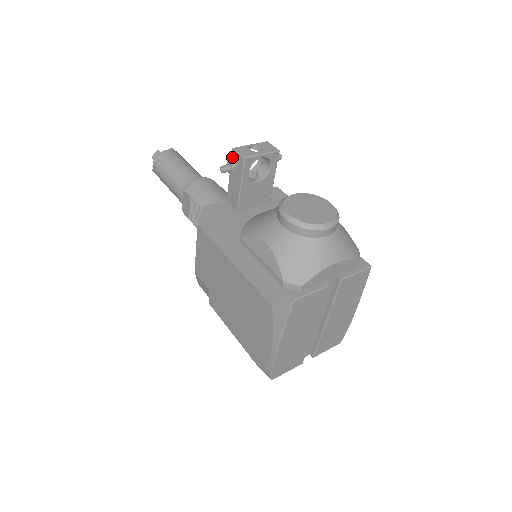
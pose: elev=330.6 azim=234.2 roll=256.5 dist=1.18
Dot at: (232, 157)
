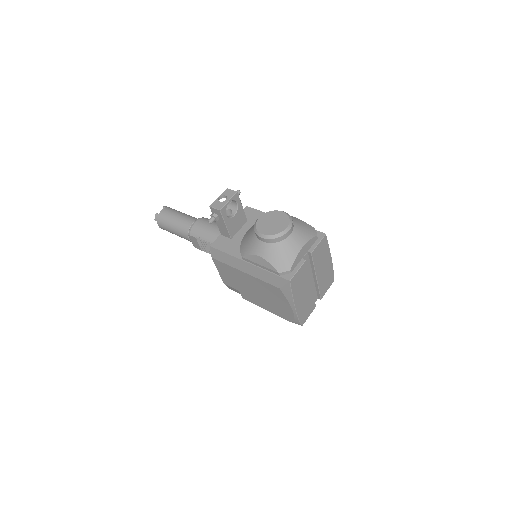
Dot at: (212, 211)
